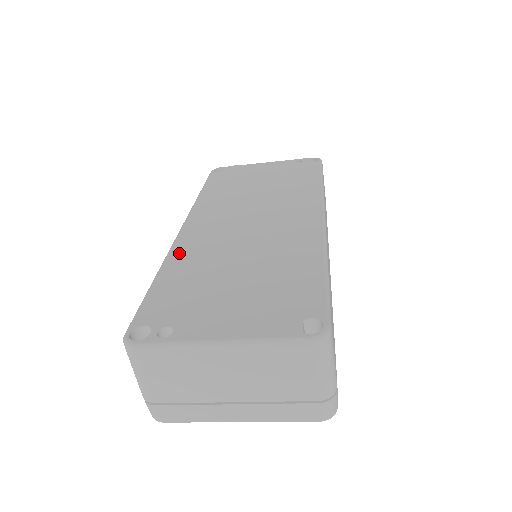
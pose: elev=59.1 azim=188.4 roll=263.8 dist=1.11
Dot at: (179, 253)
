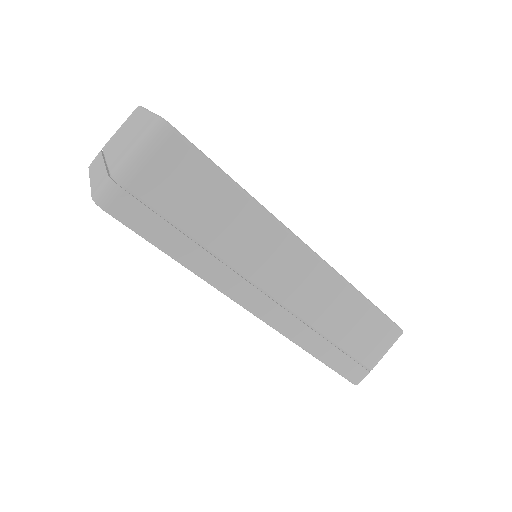
Dot at: occluded
